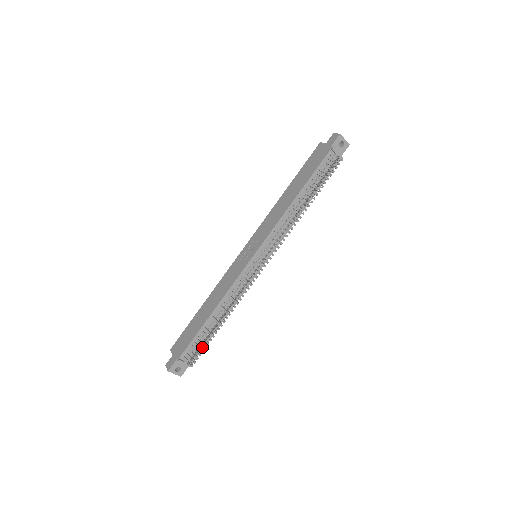
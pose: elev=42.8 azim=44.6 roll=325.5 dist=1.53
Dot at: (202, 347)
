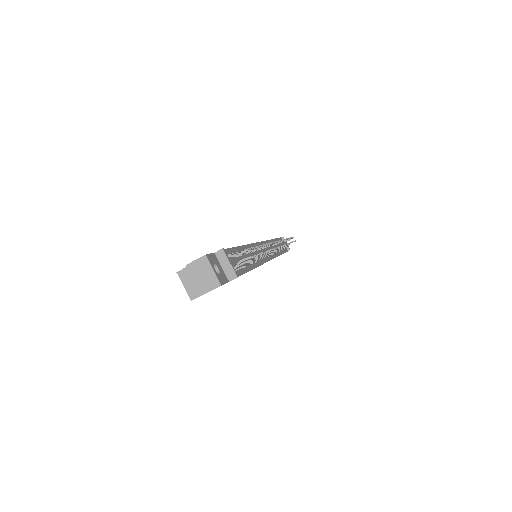
Dot at: (241, 271)
